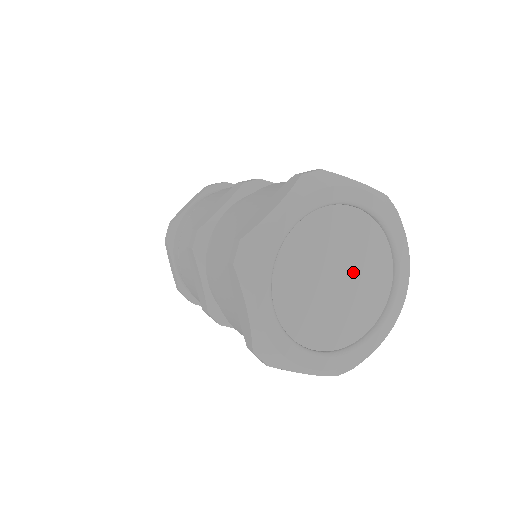
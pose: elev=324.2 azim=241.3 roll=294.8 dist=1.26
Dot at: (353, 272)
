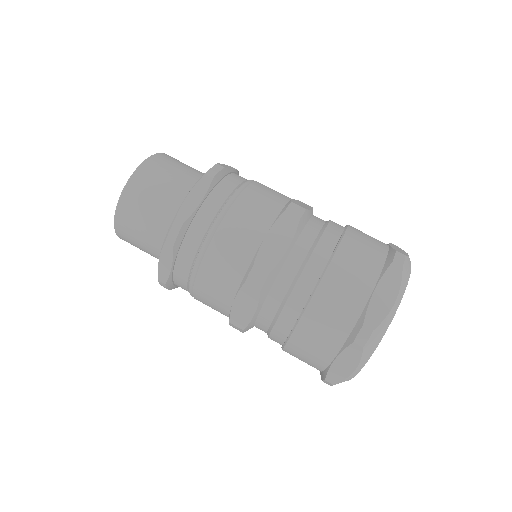
Dot at: occluded
